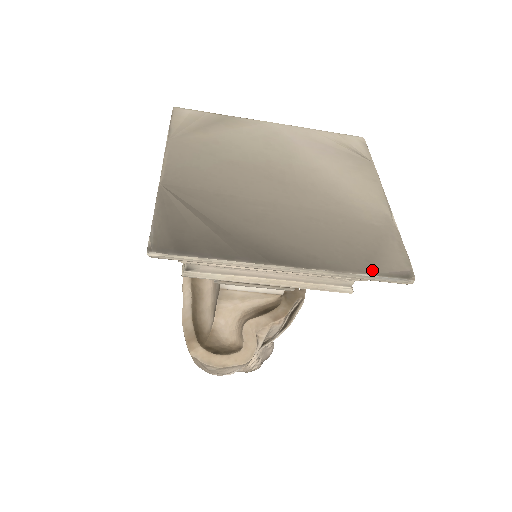
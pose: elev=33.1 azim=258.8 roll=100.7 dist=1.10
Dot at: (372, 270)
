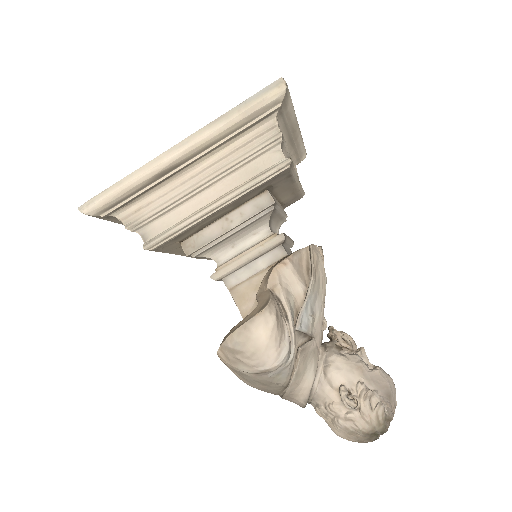
Dot at: (246, 103)
